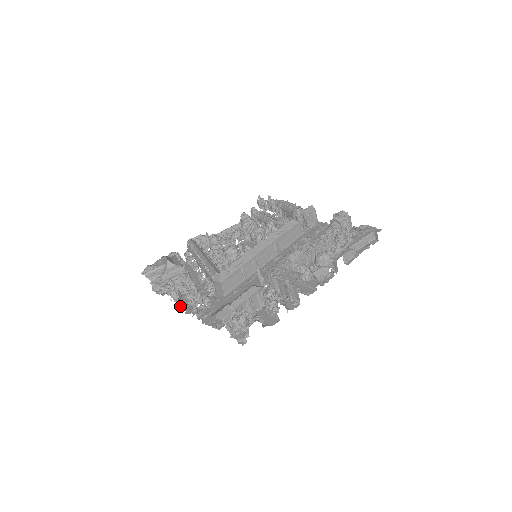
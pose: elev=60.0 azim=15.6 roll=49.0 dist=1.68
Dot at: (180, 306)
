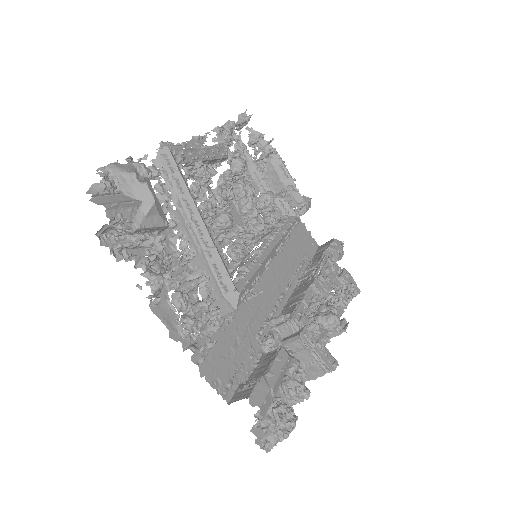
Dot at: (157, 311)
